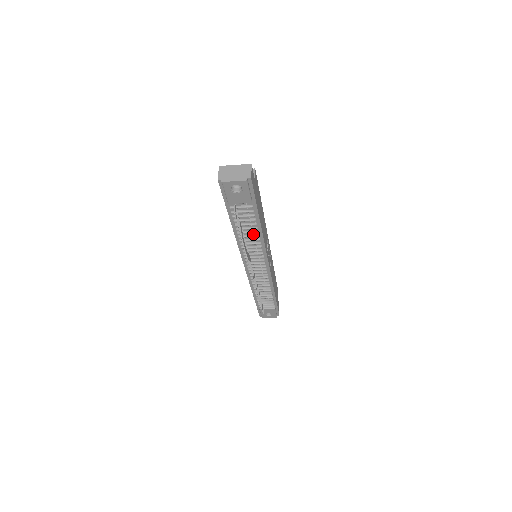
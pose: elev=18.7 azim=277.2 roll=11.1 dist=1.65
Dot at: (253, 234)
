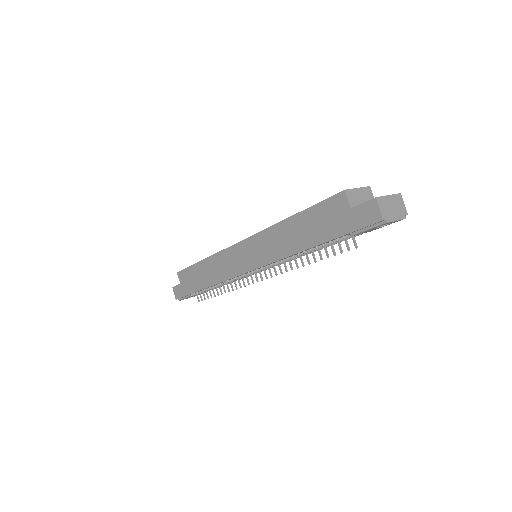
Dot at: occluded
